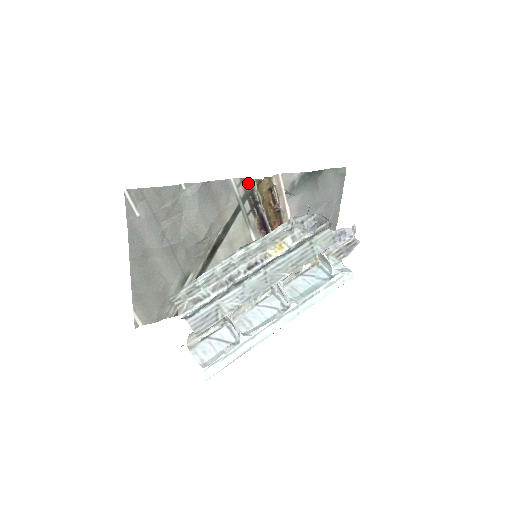
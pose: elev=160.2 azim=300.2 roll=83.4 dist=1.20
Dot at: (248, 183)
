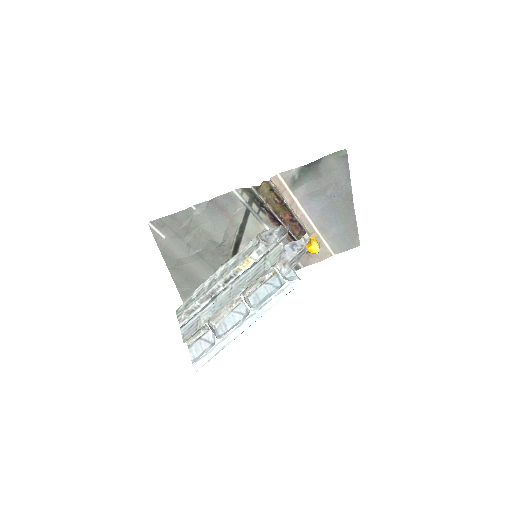
Dot at: (249, 190)
